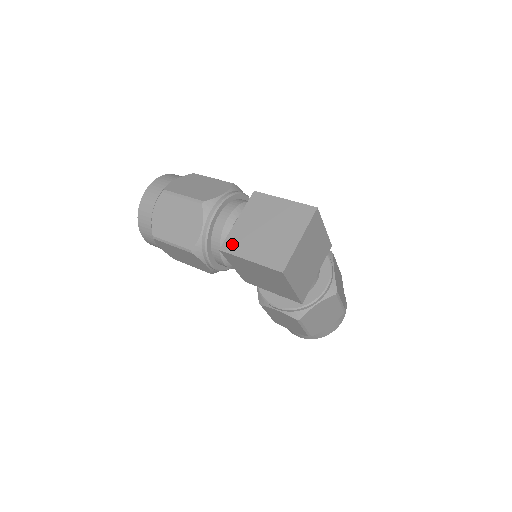
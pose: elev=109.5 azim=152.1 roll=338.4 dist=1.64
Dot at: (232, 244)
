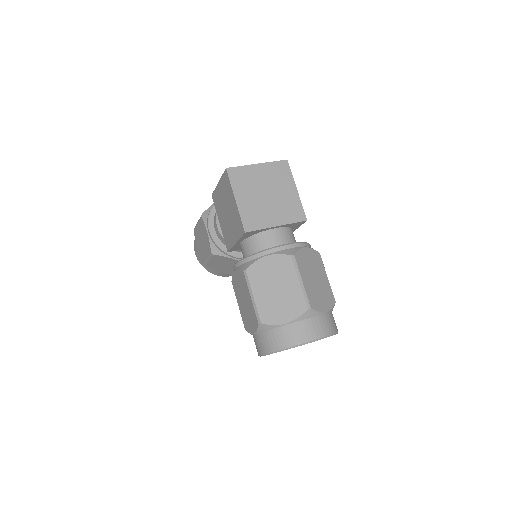
Dot at: occluded
